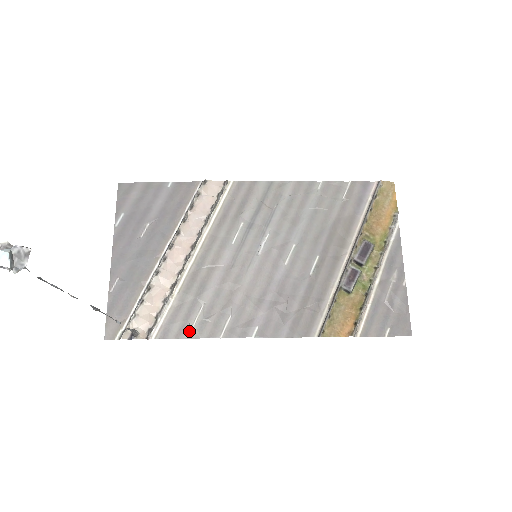
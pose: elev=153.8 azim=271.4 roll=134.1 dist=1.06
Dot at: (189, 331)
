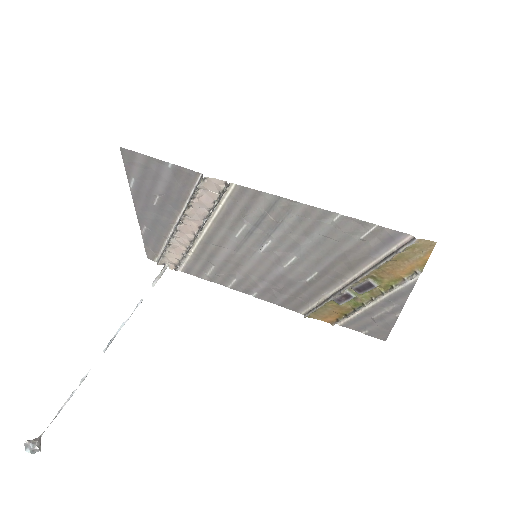
Dot at: (205, 276)
